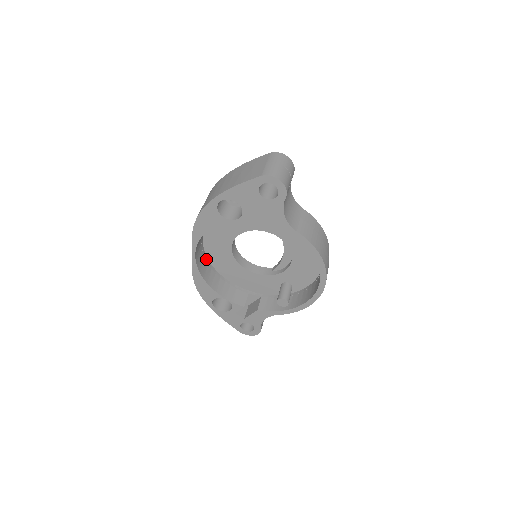
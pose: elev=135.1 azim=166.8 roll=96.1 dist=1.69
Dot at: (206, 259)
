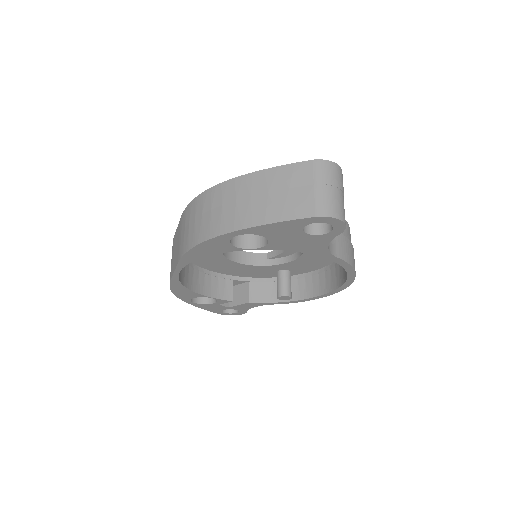
Dot at: occluded
